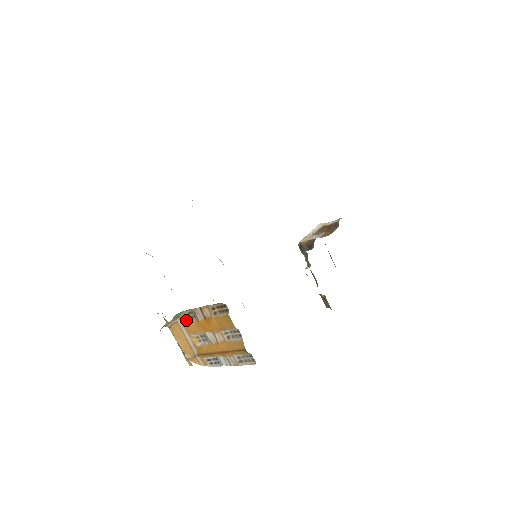
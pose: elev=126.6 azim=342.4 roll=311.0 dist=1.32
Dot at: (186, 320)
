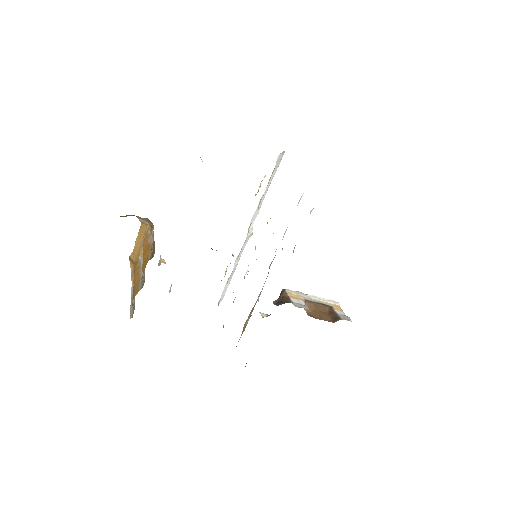
Dot at: (150, 231)
